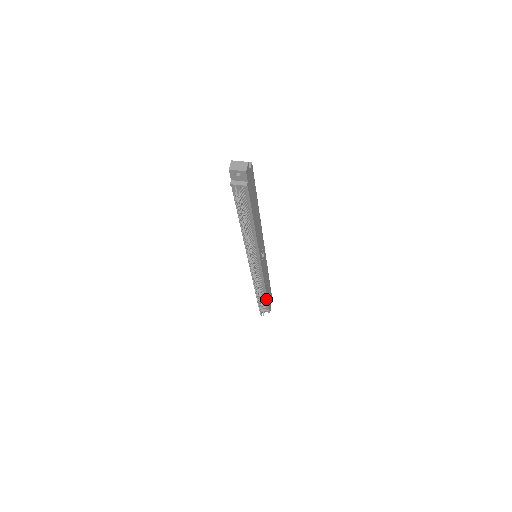
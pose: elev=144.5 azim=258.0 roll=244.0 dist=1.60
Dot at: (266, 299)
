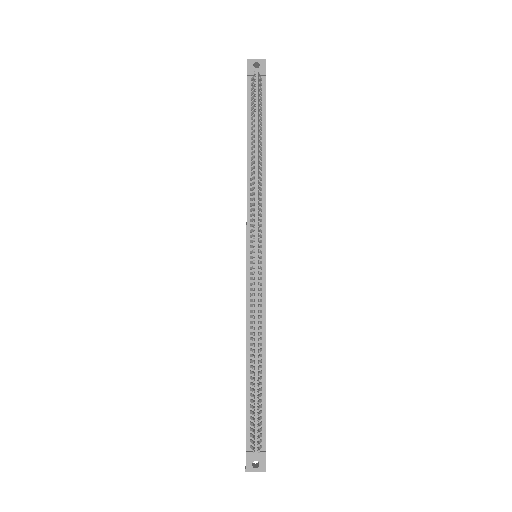
Dot at: (264, 396)
